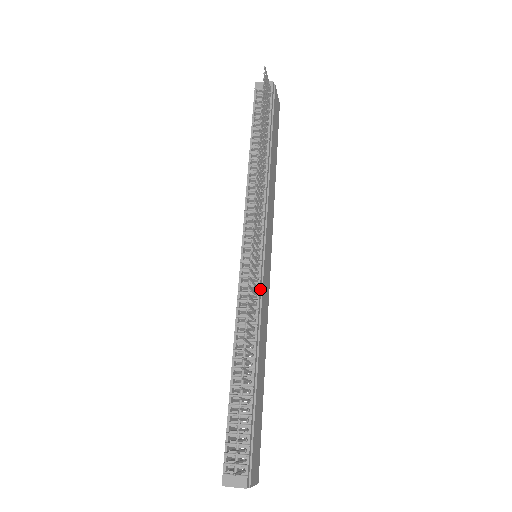
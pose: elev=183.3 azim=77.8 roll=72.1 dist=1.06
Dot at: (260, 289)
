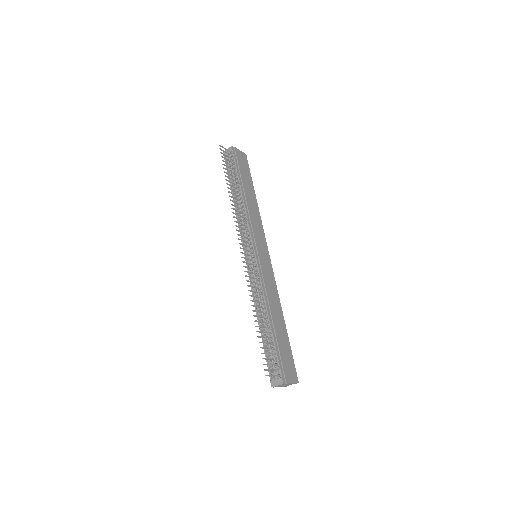
Dot at: (260, 275)
